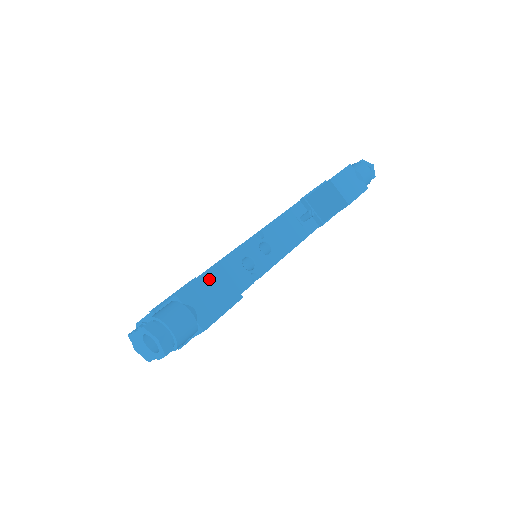
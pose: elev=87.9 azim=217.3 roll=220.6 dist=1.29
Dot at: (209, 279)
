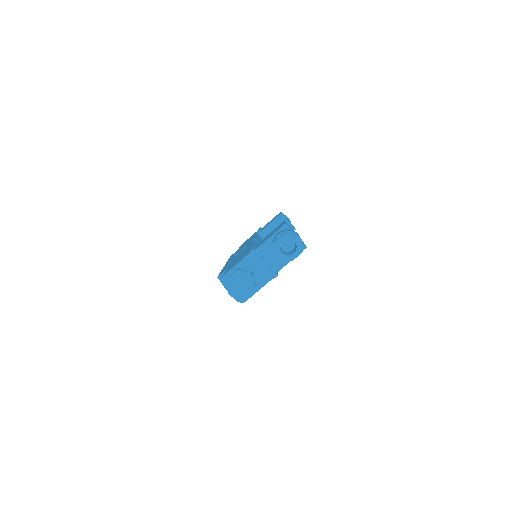
Dot at: (288, 225)
